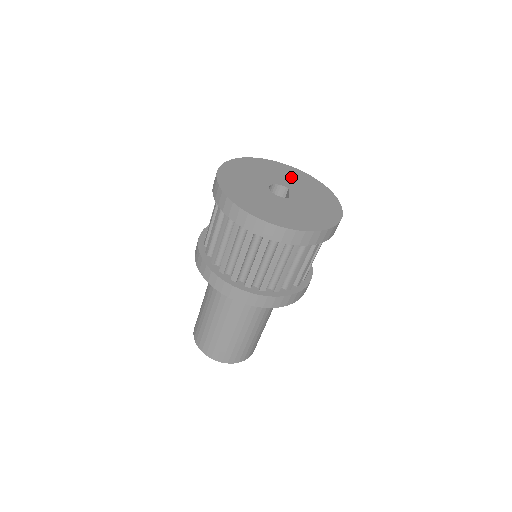
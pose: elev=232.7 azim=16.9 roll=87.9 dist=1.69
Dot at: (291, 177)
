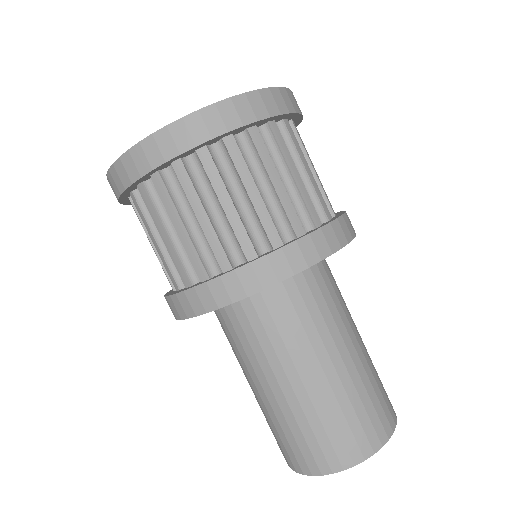
Dot at: occluded
